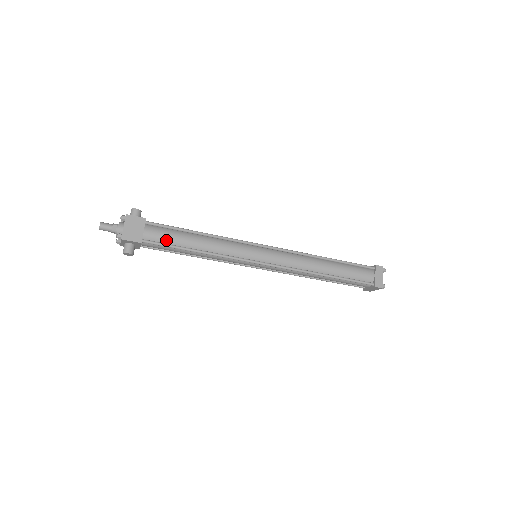
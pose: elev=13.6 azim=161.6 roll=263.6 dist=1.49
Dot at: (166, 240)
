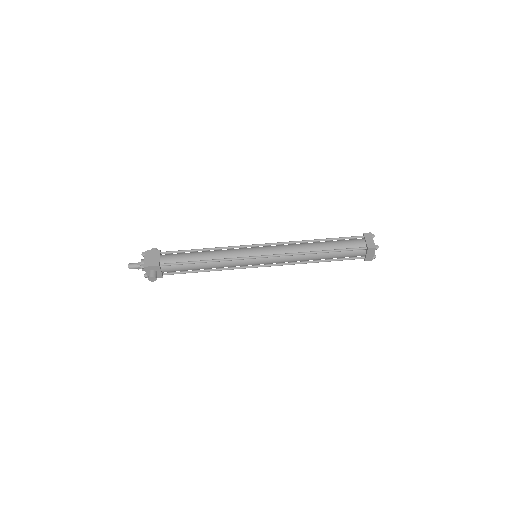
Dot at: (178, 260)
